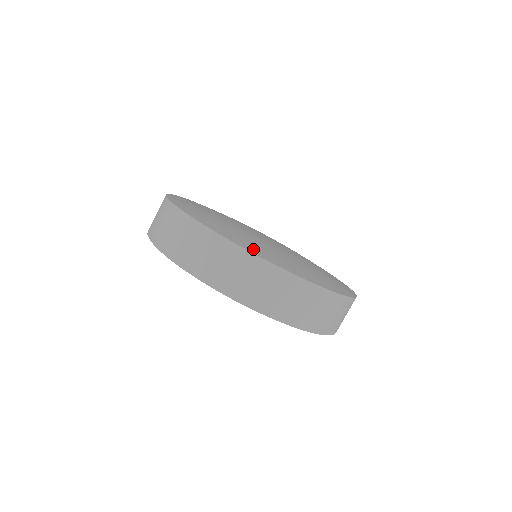
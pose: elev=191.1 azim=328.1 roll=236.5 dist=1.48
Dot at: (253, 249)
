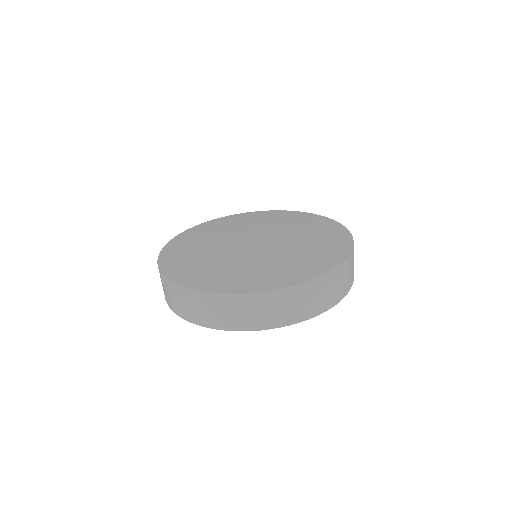
Dot at: (190, 280)
